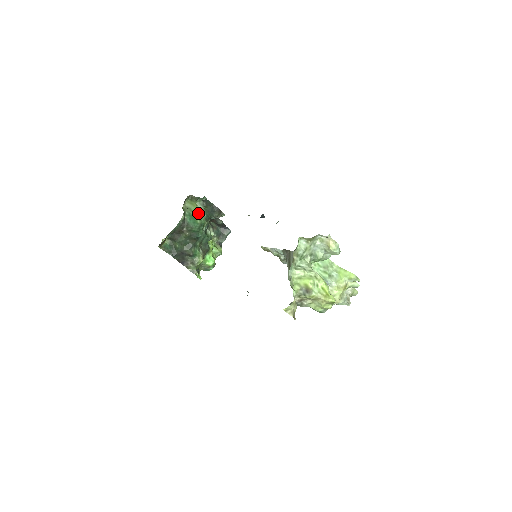
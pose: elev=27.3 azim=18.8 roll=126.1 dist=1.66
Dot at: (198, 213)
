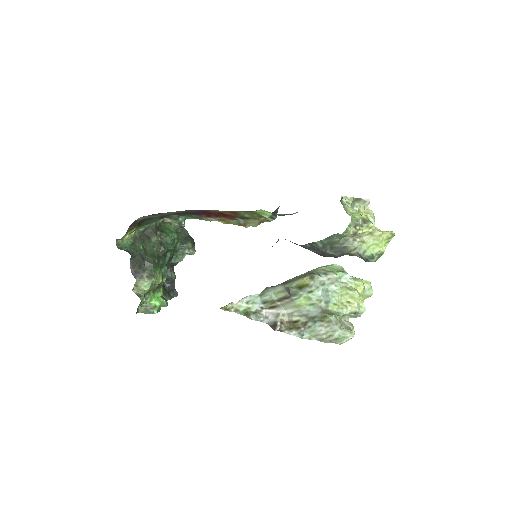
Dot at: occluded
